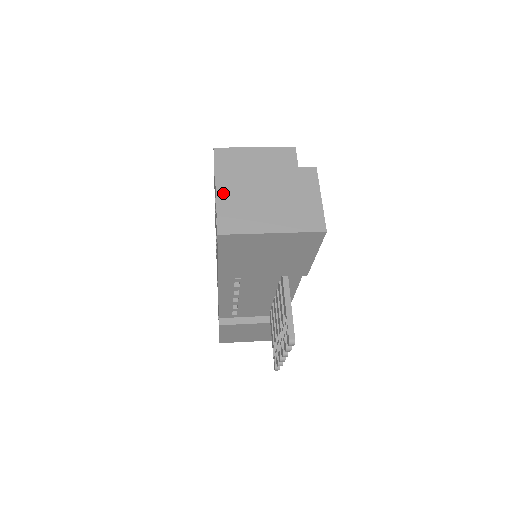
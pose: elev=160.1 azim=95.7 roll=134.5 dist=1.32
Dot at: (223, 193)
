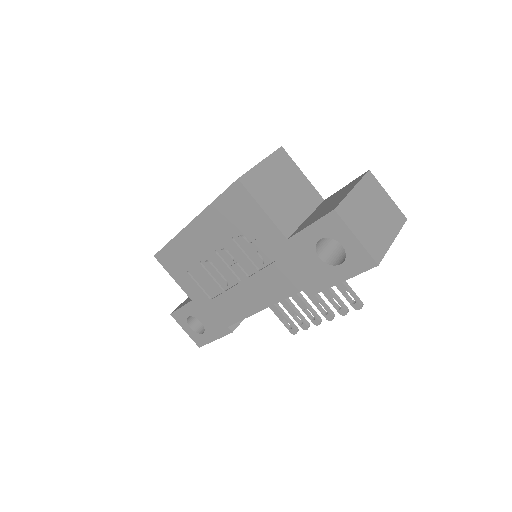
Dot at: (354, 228)
